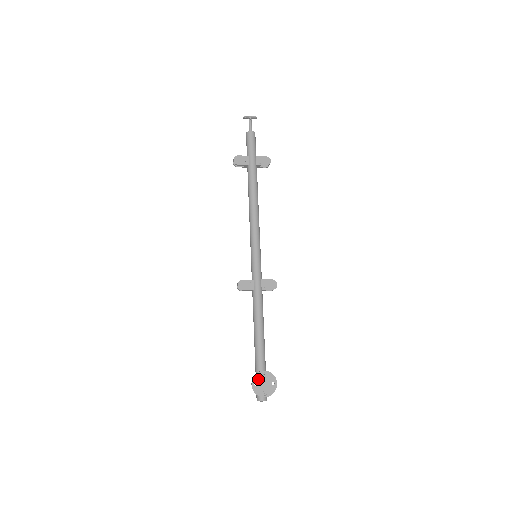
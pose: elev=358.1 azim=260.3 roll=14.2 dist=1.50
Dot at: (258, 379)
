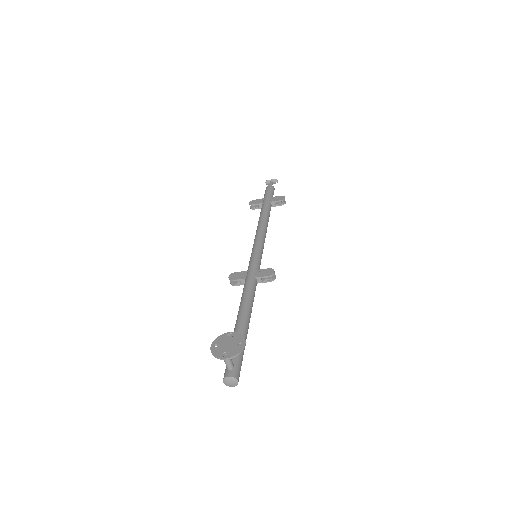
Dot at: (221, 340)
